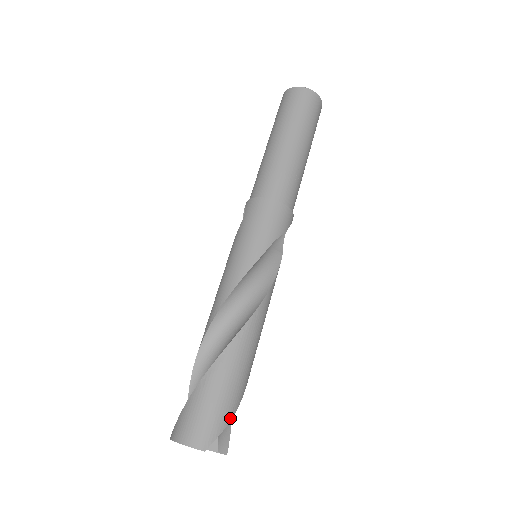
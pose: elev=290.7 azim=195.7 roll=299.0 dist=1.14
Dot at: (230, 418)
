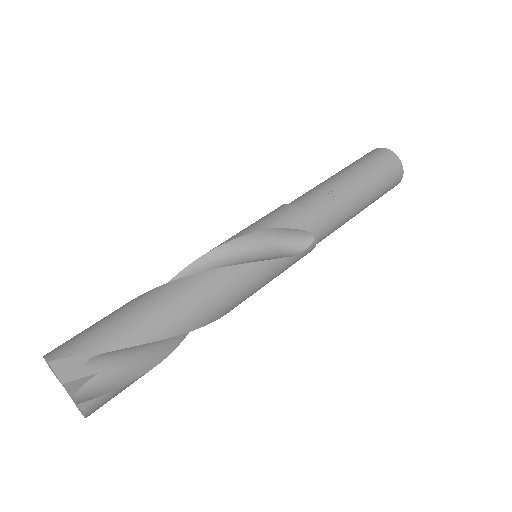
Dot at: (101, 349)
